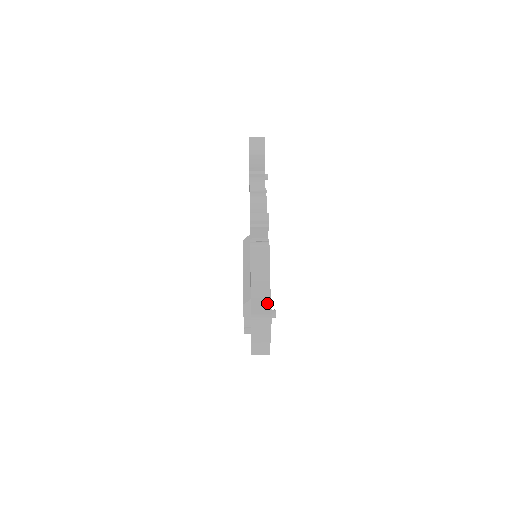
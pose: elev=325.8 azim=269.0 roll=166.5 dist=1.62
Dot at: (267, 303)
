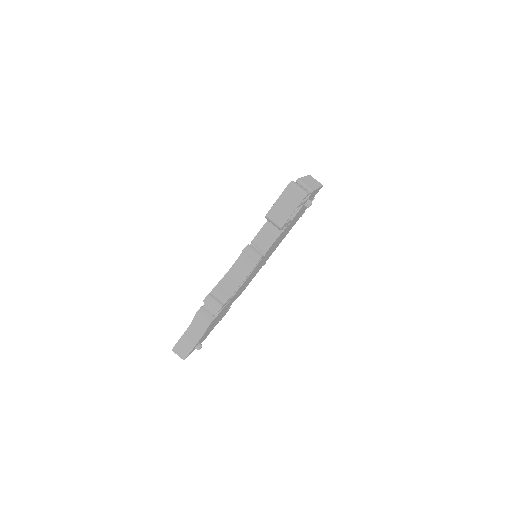
Dot at: (187, 351)
